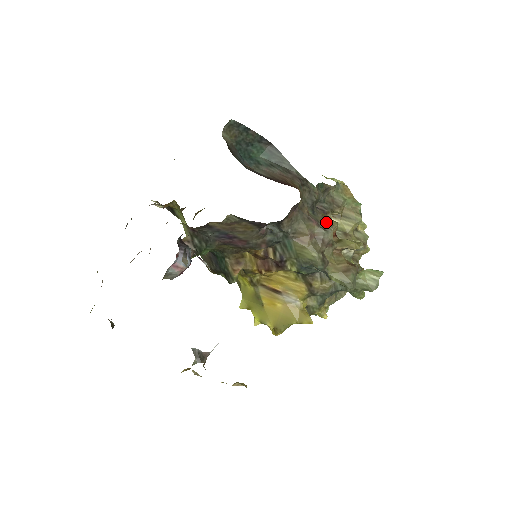
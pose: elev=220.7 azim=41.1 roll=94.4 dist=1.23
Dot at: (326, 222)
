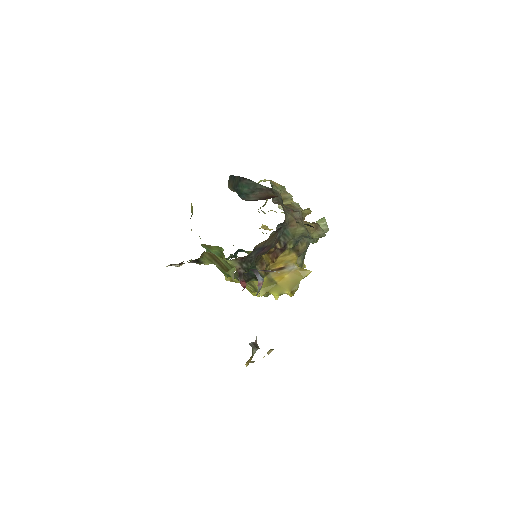
Dot at: (291, 207)
